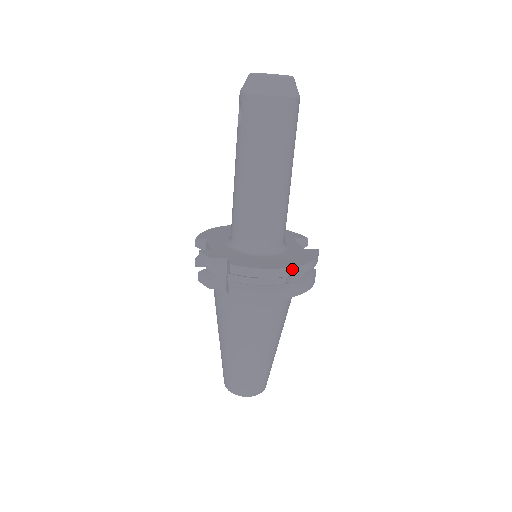
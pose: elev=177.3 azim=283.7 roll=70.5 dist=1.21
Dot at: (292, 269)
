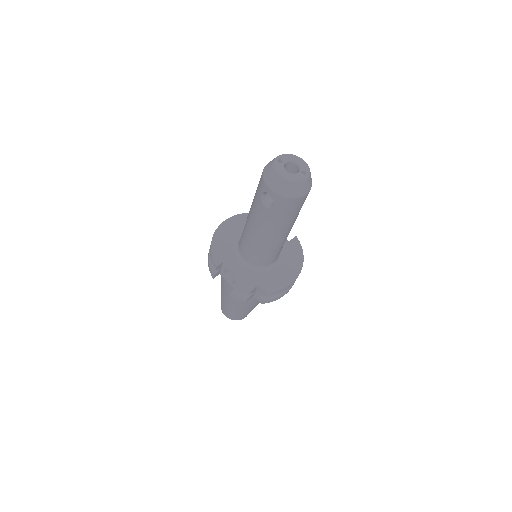
Dot at: occluded
